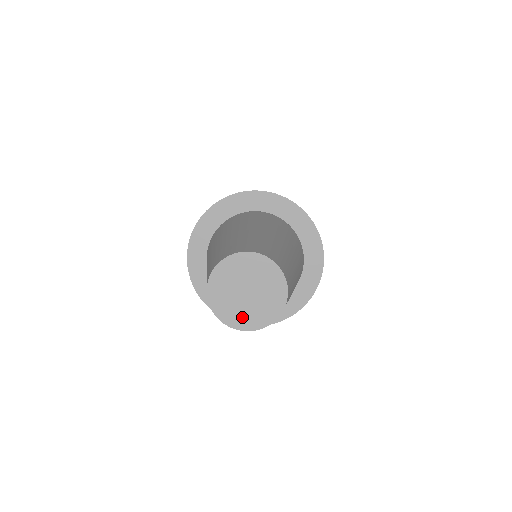
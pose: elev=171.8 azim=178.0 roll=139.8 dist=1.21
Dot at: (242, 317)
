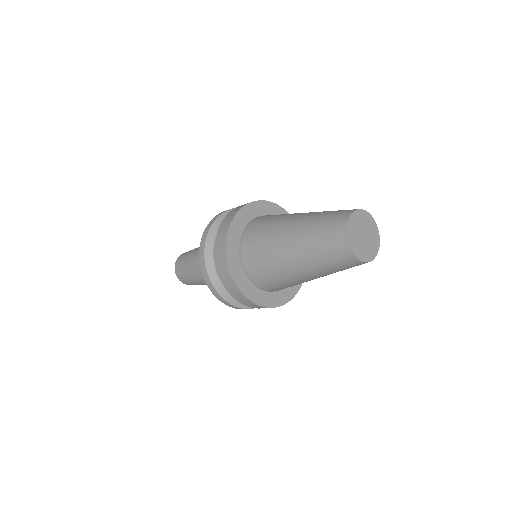
Dot at: (364, 253)
